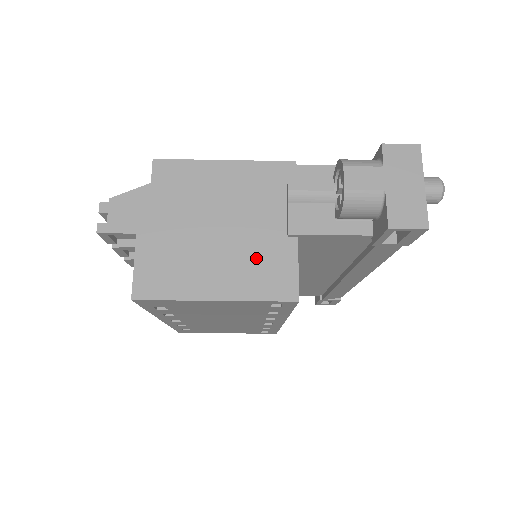
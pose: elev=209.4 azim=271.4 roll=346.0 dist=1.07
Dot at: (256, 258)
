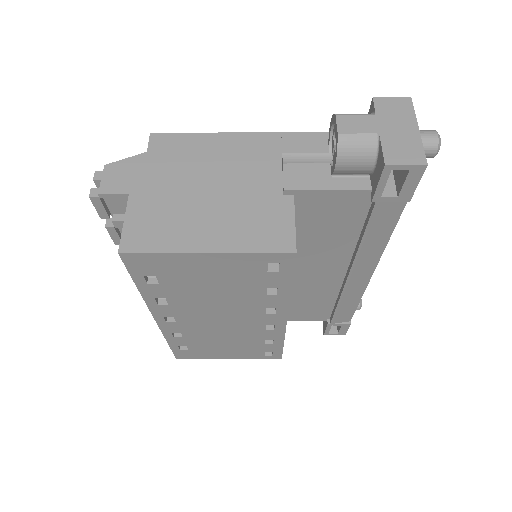
Dot at: (251, 214)
